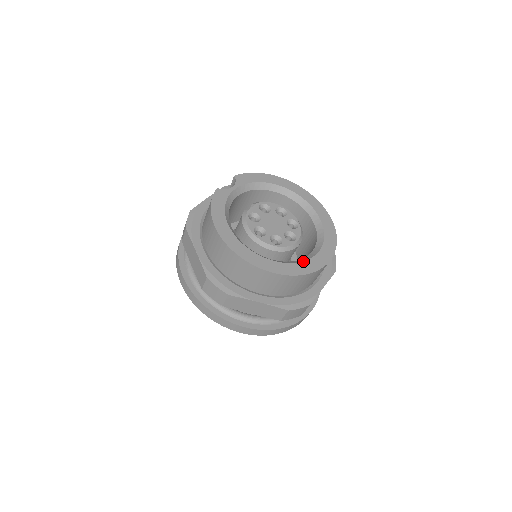
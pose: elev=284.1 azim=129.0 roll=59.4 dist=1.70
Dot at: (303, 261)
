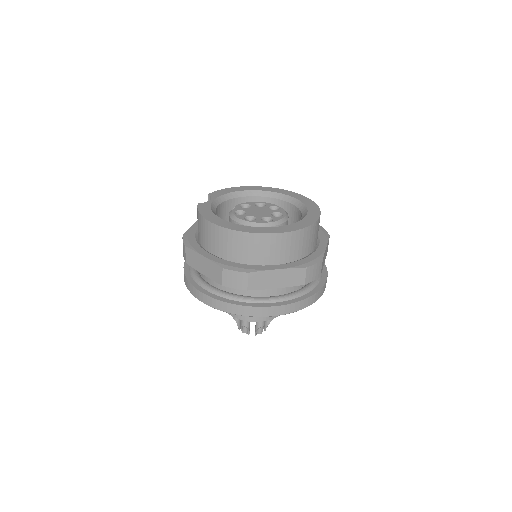
Dot at: (298, 221)
